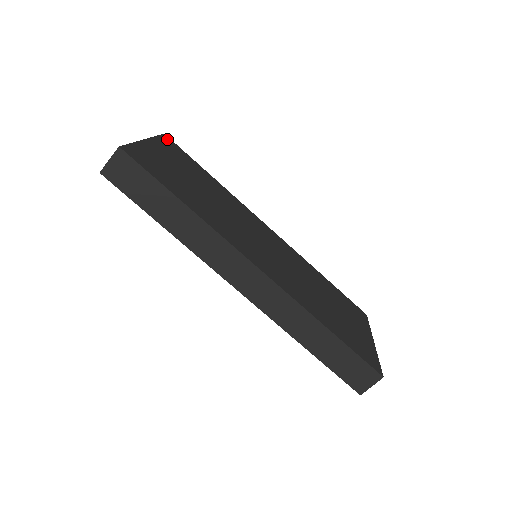
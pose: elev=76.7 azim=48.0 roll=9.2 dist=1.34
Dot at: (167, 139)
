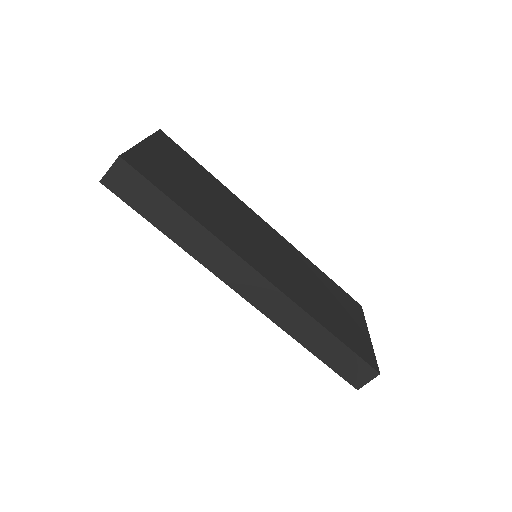
Dot at: (163, 135)
